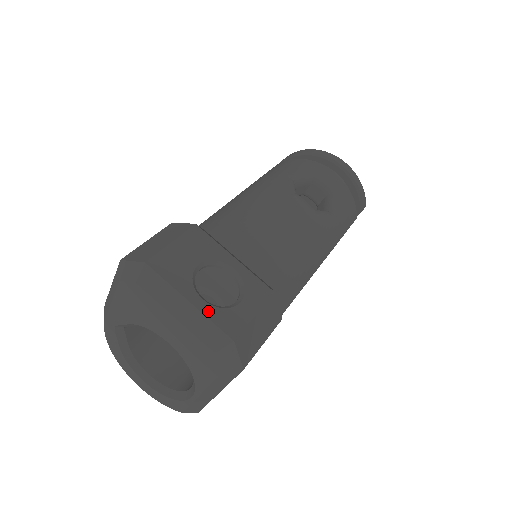
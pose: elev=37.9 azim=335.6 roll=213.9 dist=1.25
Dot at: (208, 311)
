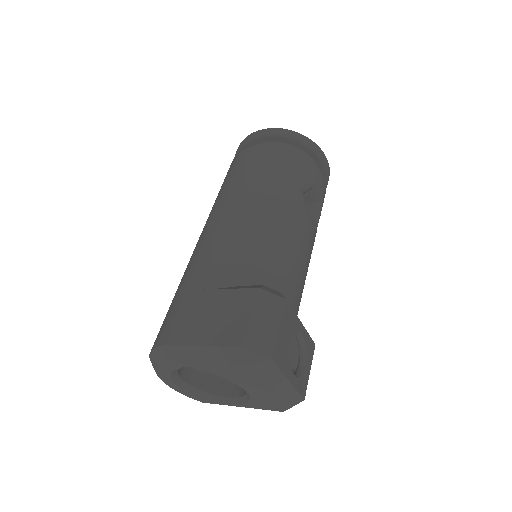
Dot at: (296, 383)
